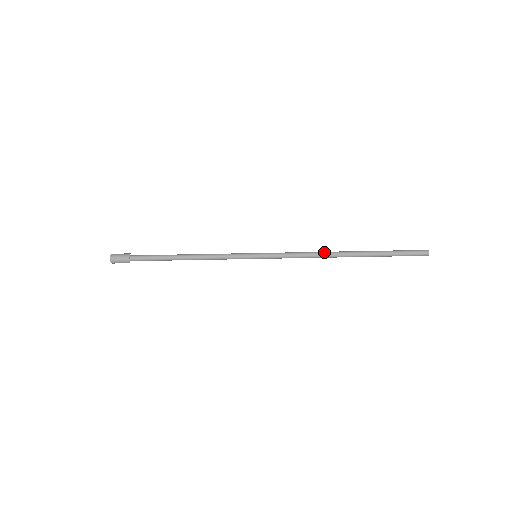
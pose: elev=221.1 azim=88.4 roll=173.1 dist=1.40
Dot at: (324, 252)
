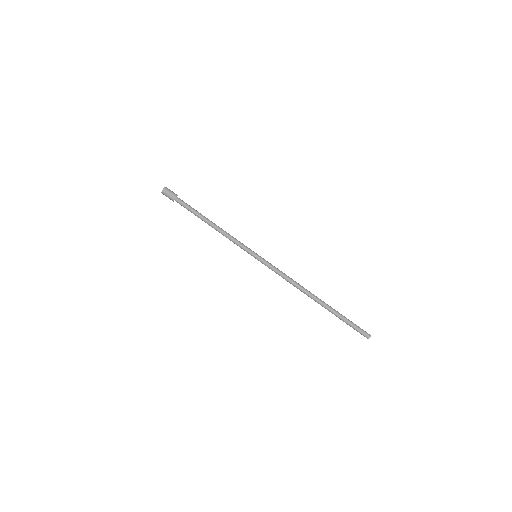
Dot at: (301, 287)
